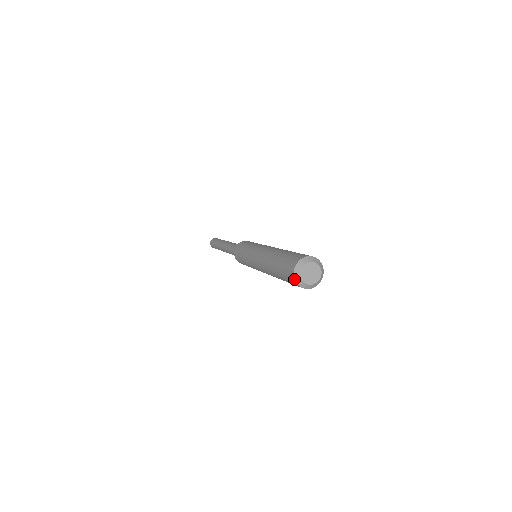
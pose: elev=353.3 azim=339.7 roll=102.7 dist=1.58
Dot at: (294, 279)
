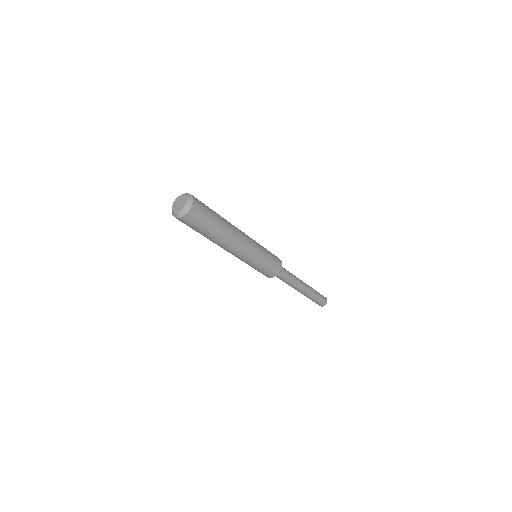
Dot at: (173, 215)
